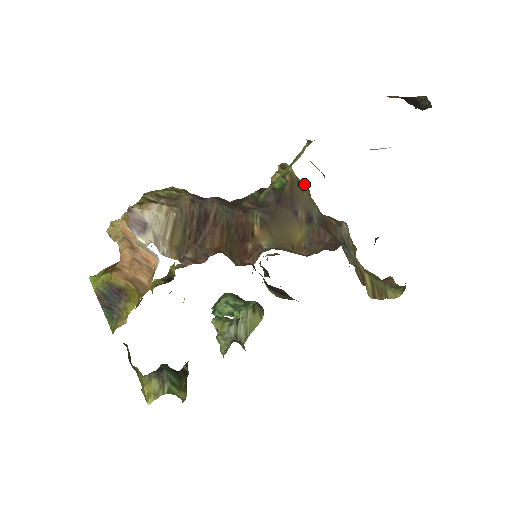
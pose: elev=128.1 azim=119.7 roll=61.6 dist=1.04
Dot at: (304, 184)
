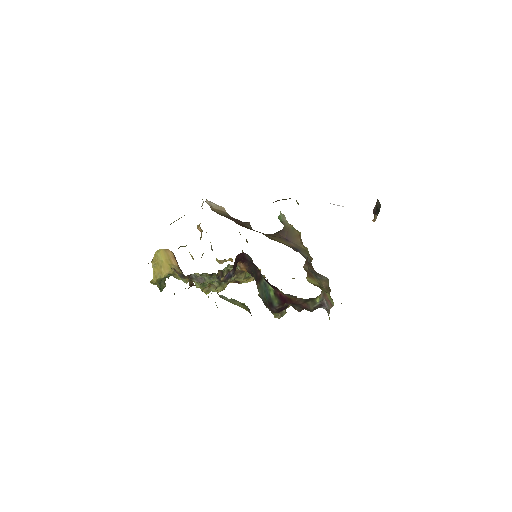
Dot at: (307, 248)
